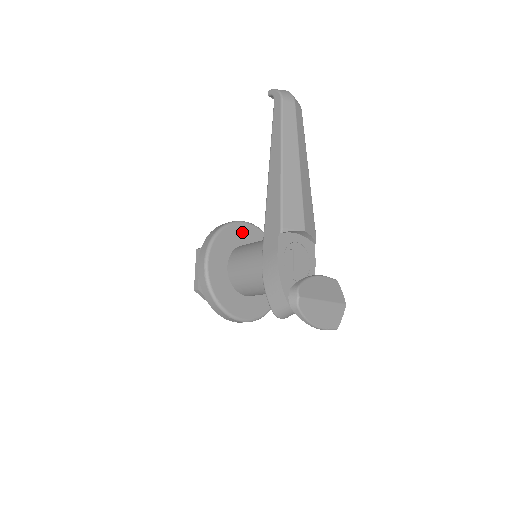
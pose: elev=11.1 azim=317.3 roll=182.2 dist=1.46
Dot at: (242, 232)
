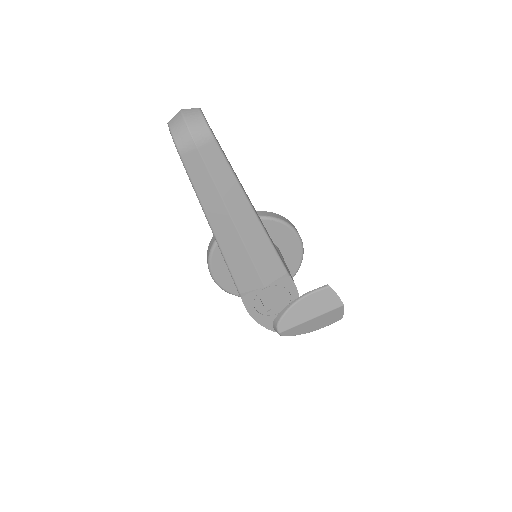
Dot at: occluded
